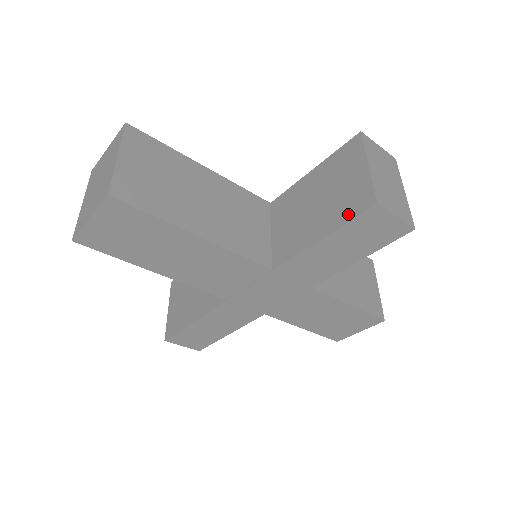
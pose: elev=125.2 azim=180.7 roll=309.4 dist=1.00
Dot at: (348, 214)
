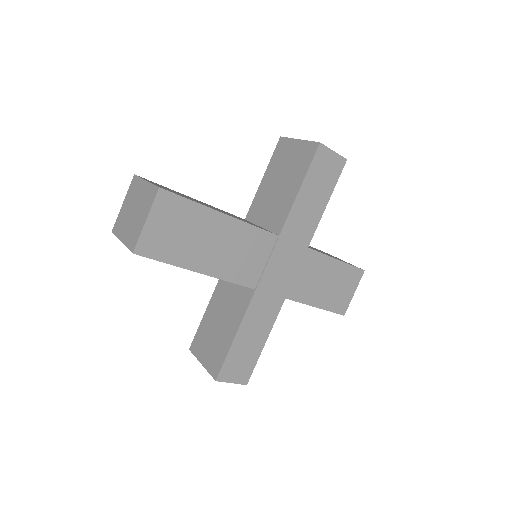
Dot at: (307, 163)
